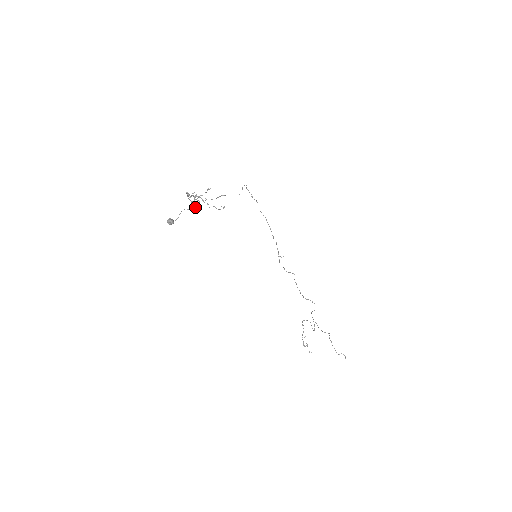
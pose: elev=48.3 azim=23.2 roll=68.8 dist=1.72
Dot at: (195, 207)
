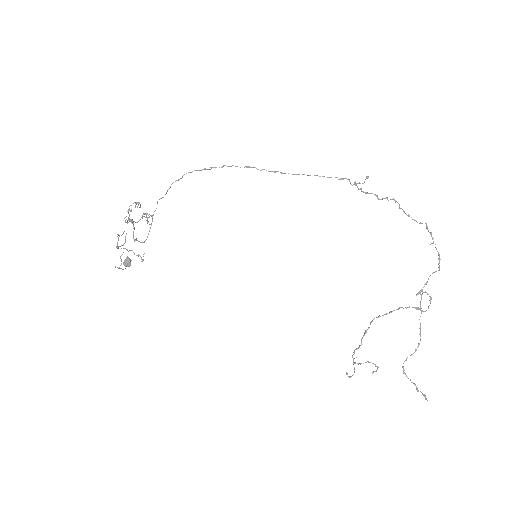
Dot at: (118, 268)
